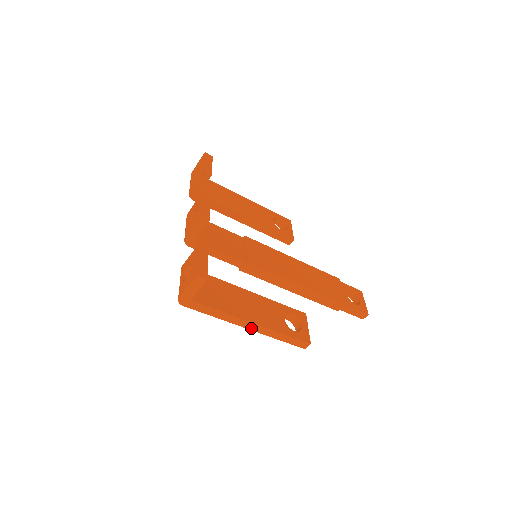
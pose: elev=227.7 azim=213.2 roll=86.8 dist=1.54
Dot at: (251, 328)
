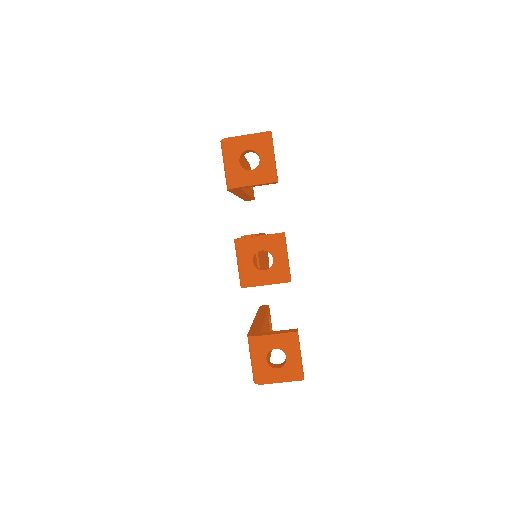
Dot at: occluded
